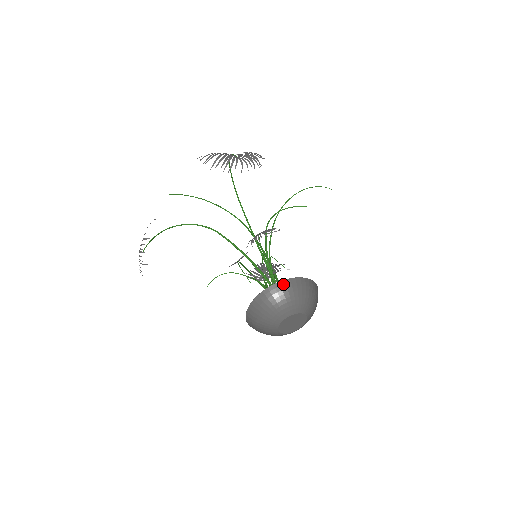
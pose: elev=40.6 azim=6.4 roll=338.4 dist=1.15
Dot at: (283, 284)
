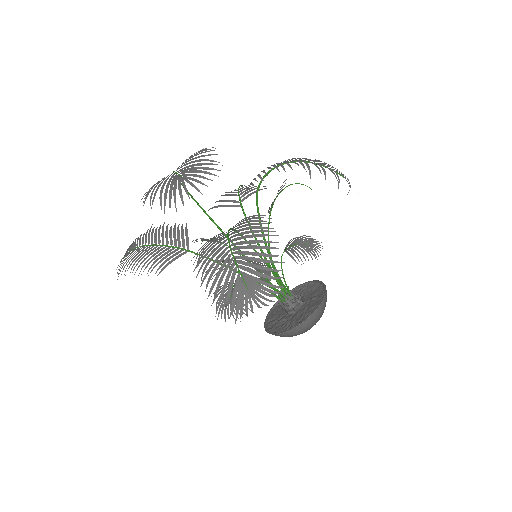
Dot at: occluded
